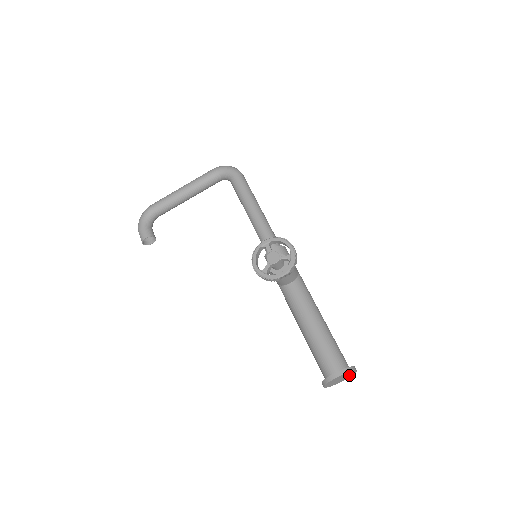
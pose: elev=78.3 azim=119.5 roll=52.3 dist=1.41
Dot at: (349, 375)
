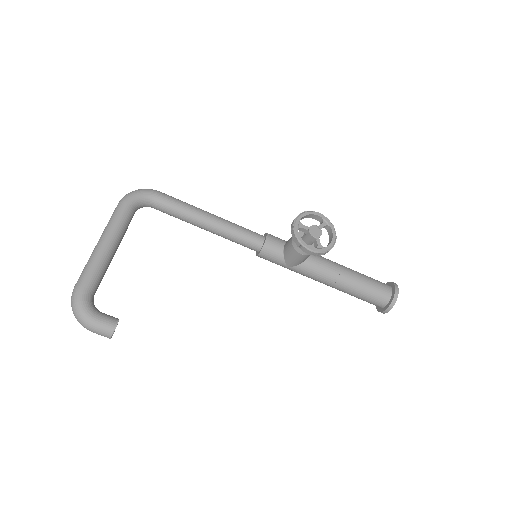
Dot at: occluded
